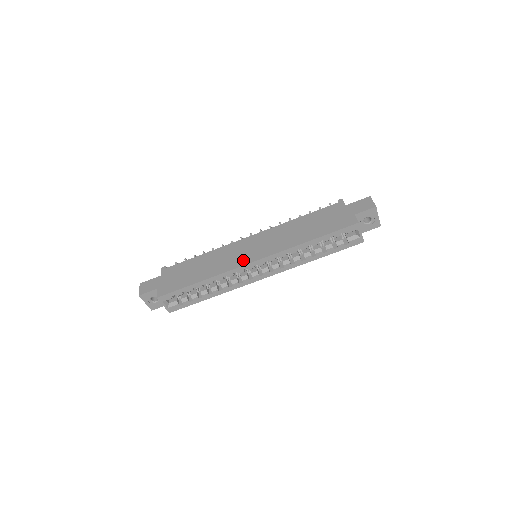
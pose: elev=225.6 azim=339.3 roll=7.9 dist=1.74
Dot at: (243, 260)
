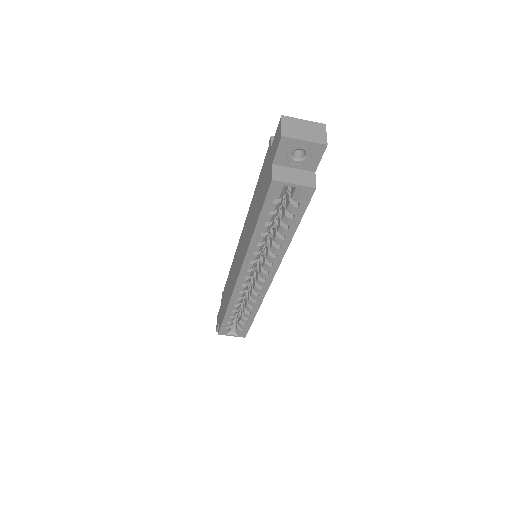
Dot at: (235, 276)
